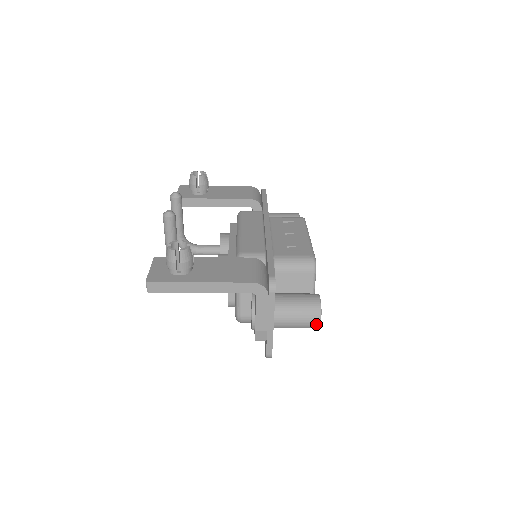
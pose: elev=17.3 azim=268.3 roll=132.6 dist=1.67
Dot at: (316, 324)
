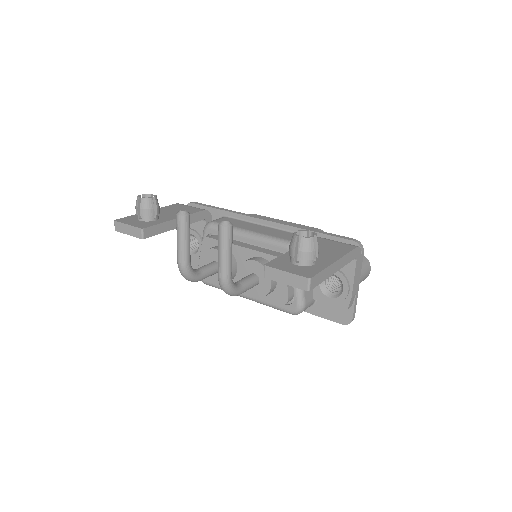
Dot at: (368, 274)
